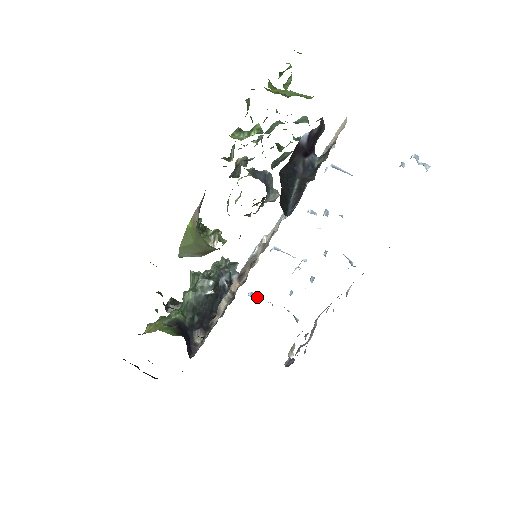
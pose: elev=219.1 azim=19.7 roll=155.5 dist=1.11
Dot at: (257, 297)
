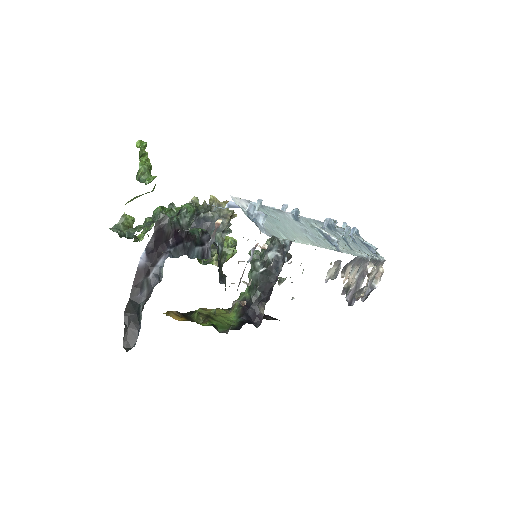
Dot at: (344, 225)
